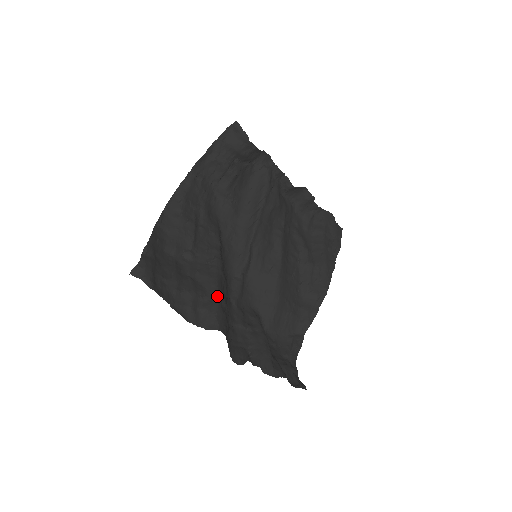
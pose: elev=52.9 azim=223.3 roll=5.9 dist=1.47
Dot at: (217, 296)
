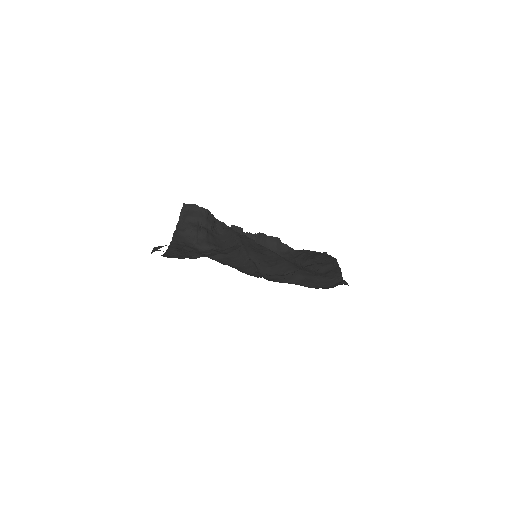
Dot at: occluded
